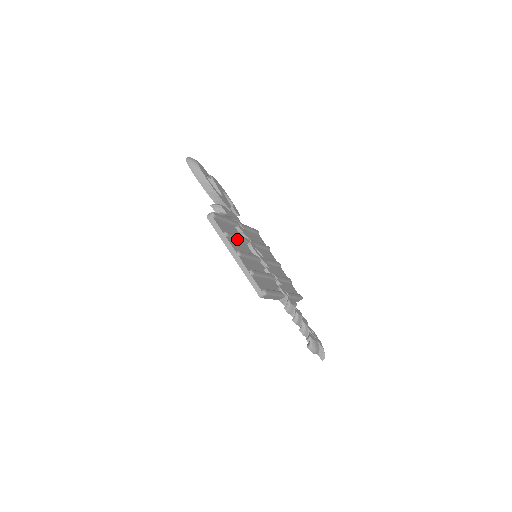
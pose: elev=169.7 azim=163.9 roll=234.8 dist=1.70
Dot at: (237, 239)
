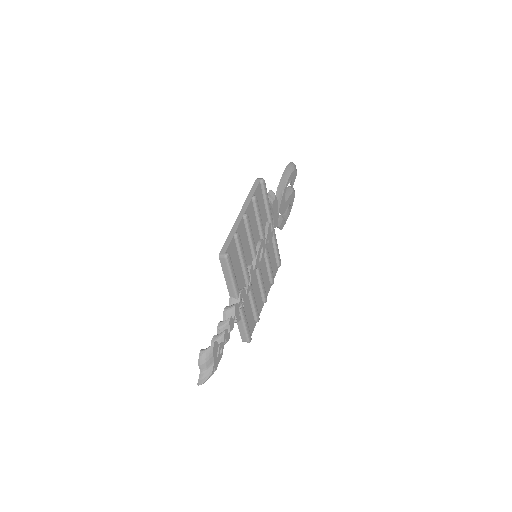
Dot at: (258, 218)
